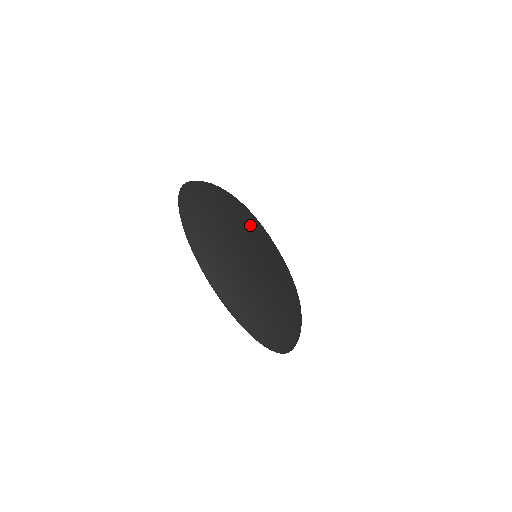
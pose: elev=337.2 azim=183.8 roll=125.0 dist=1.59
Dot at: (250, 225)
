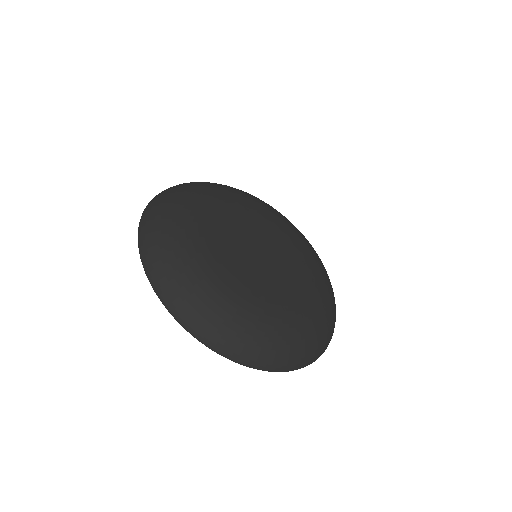
Dot at: (262, 225)
